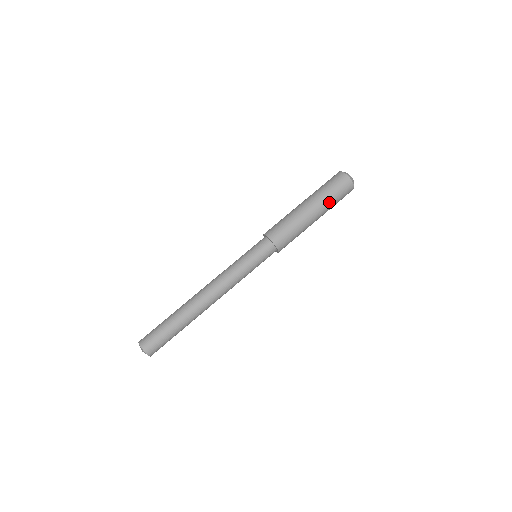
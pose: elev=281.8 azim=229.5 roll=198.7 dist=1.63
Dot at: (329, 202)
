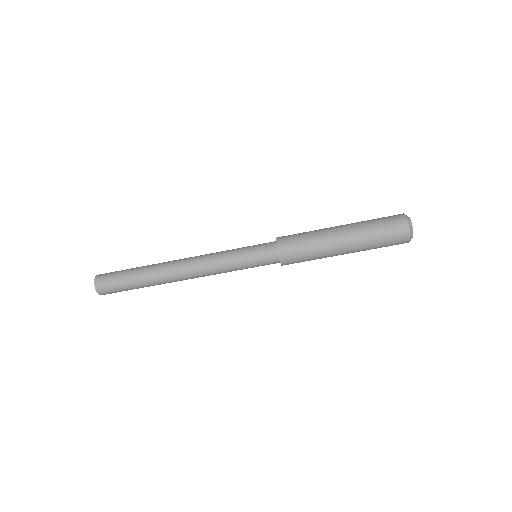
Dot at: (368, 242)
